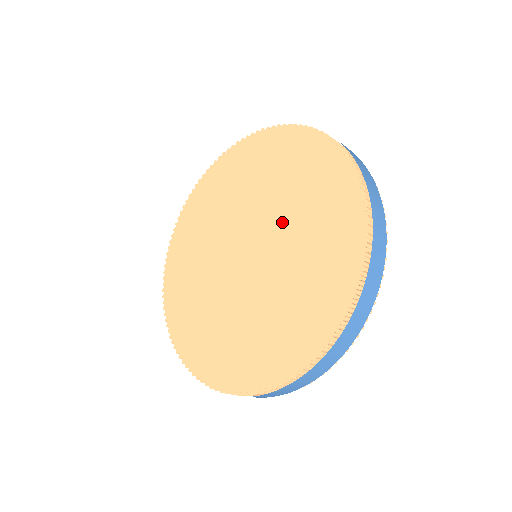
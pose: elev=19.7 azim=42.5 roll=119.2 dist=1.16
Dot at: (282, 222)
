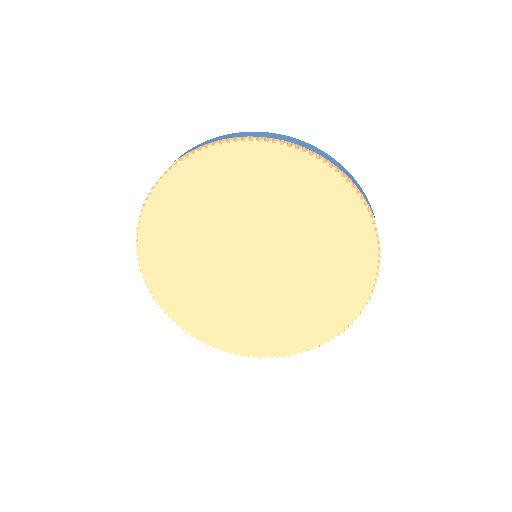
Dot at: (290, 289)
